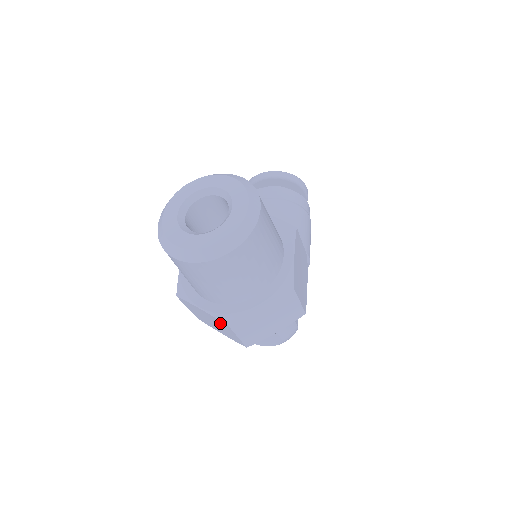
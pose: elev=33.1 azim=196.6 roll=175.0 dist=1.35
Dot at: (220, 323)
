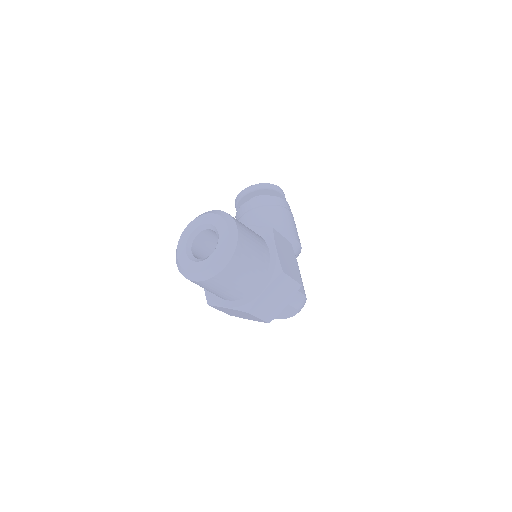
Dot at: (243, 313)
